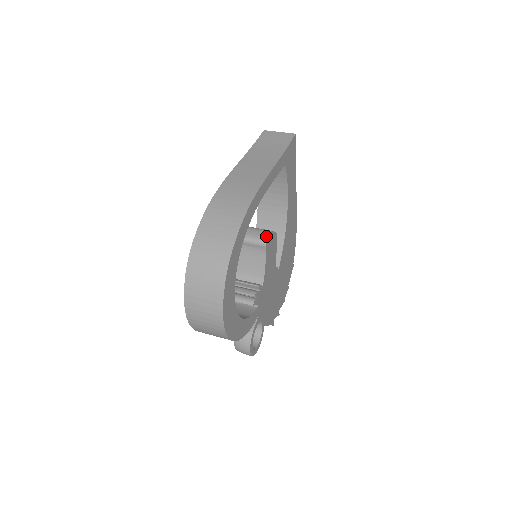
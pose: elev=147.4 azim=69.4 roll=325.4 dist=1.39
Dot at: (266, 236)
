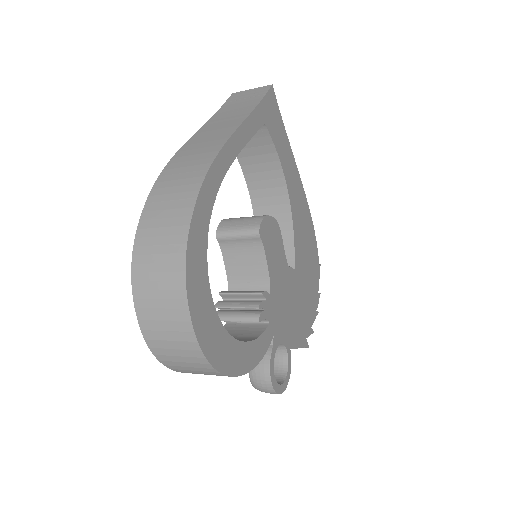
Dot at: (258, 222)
